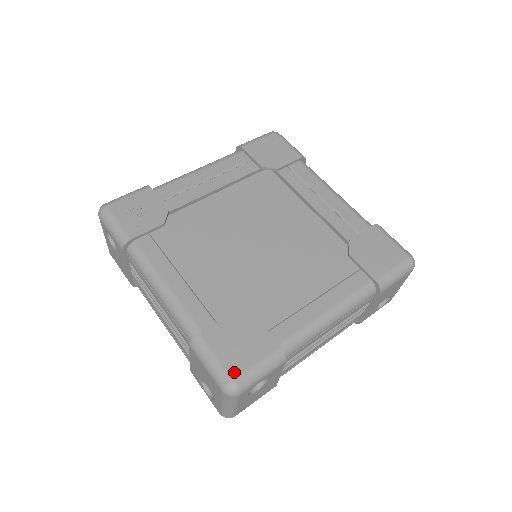
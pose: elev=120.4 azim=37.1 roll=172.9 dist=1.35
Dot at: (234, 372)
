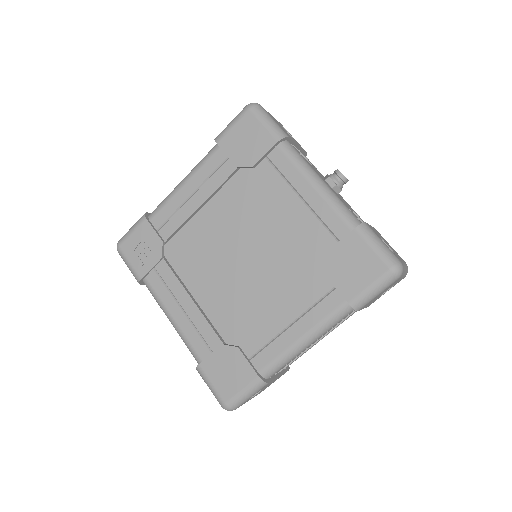
Dot at: (225, 398)
